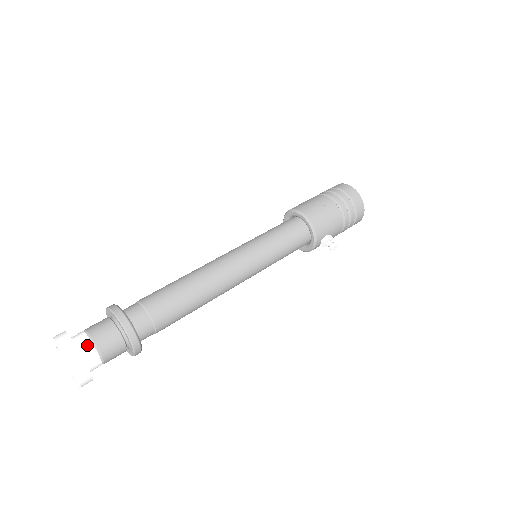
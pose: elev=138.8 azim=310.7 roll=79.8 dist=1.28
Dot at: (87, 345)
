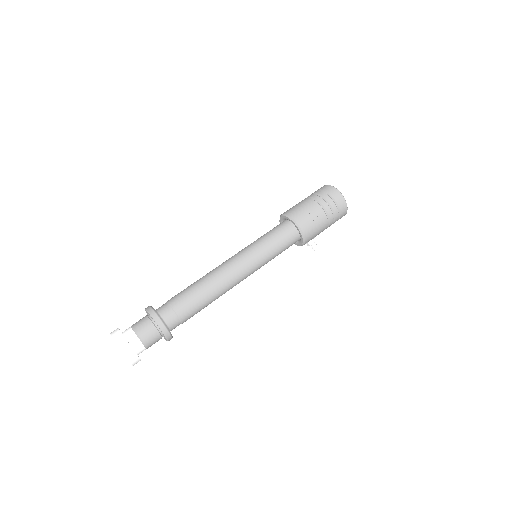
Dot at: (138, 344)
